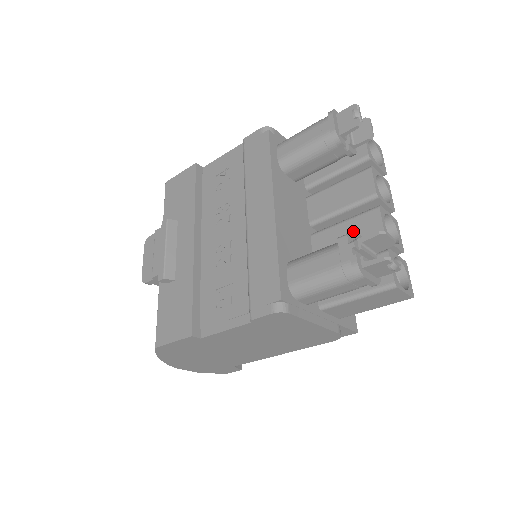
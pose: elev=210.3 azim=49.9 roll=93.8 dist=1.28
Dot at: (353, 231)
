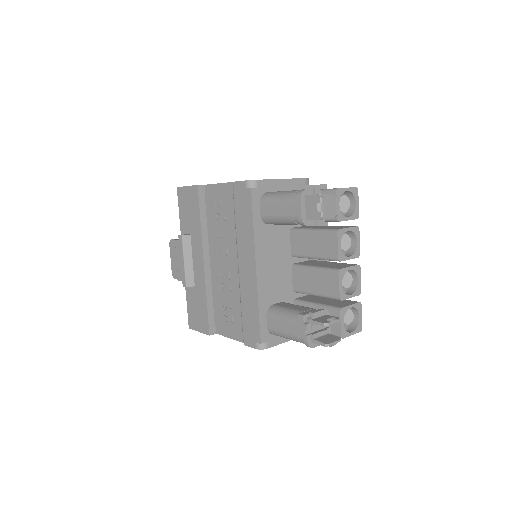
Dot at: (320, 282)
